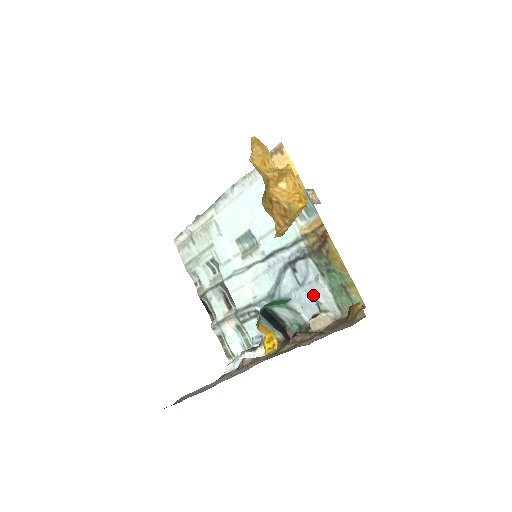
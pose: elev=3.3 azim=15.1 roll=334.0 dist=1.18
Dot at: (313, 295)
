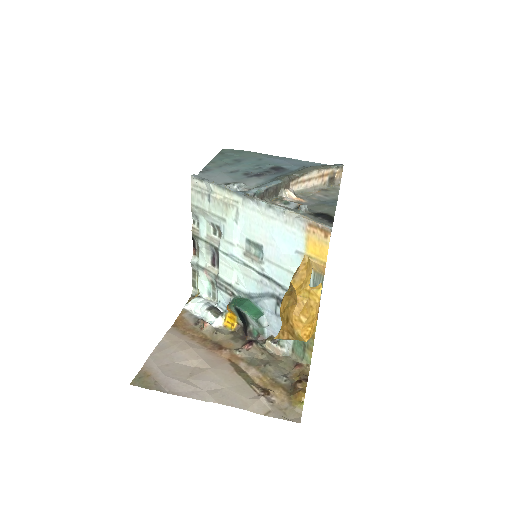
Dot at: occluded
